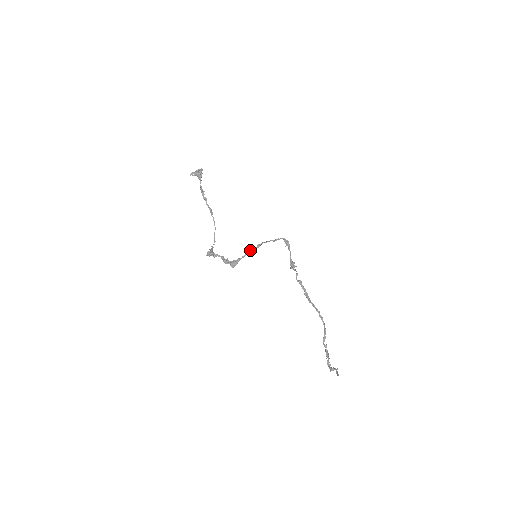
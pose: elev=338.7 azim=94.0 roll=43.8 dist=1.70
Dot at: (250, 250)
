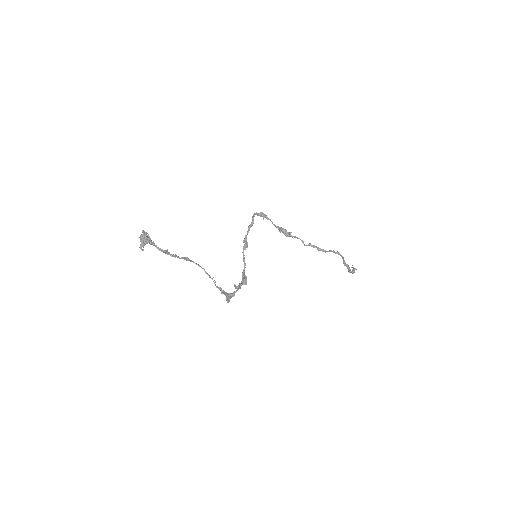
Dot at: (243, 253)
